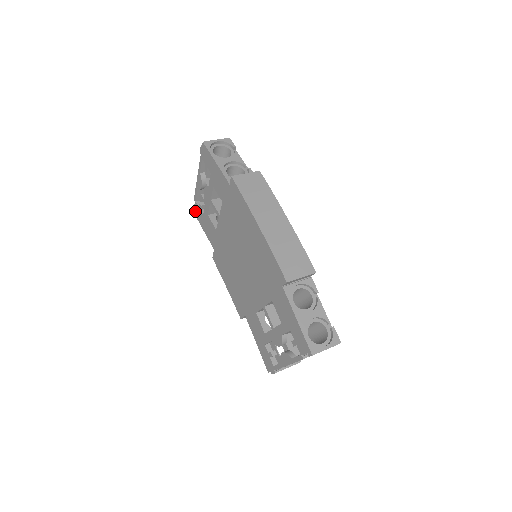
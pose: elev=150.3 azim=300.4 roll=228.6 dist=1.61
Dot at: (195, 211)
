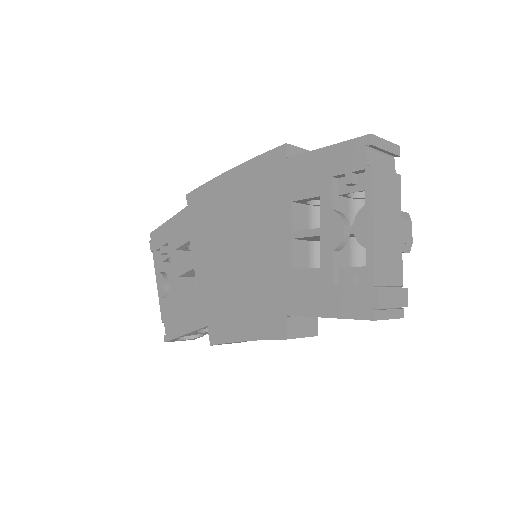
Dot at: (168, 333)
